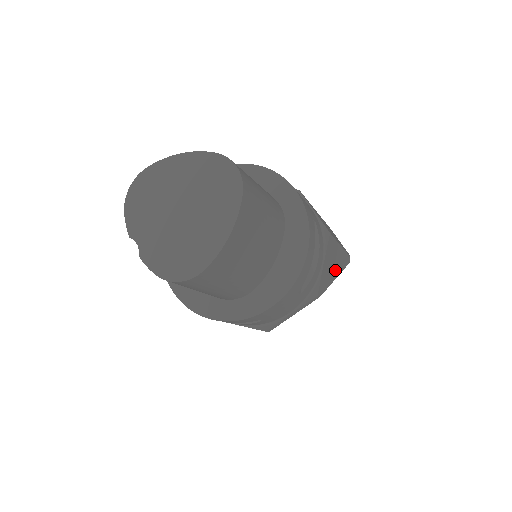
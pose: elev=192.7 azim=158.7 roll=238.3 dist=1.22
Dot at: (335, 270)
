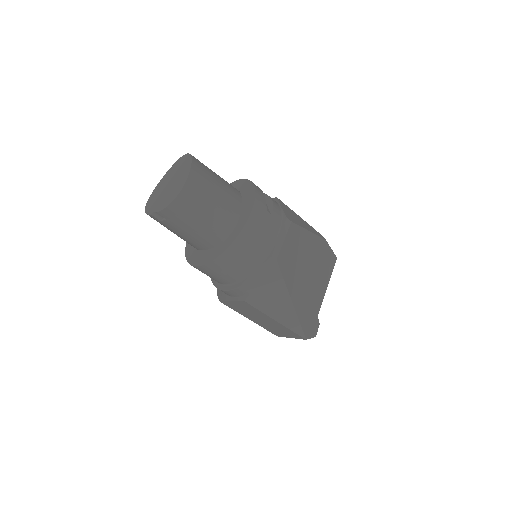
Dot at: (304, 225)
